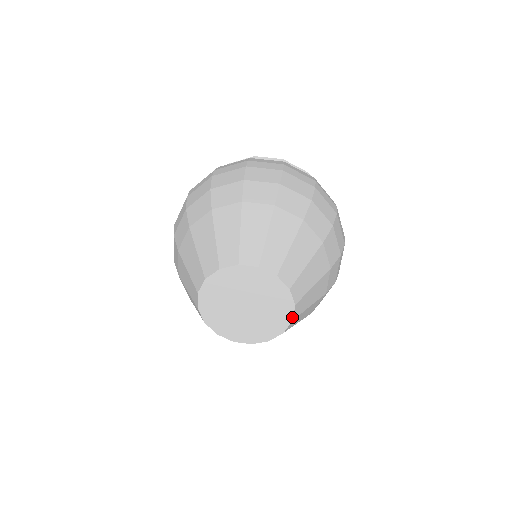
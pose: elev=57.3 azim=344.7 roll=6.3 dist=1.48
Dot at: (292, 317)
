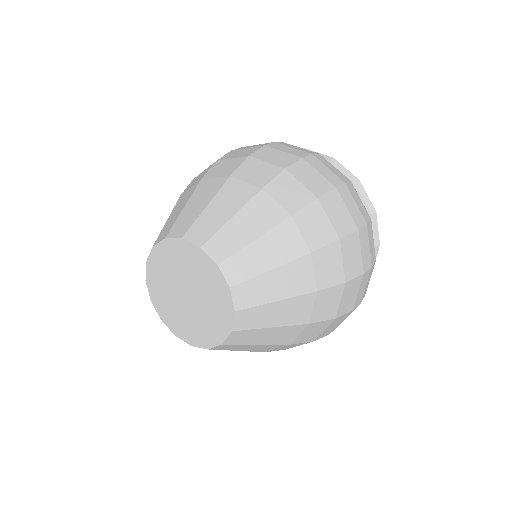
Dot at: (226, 284)
